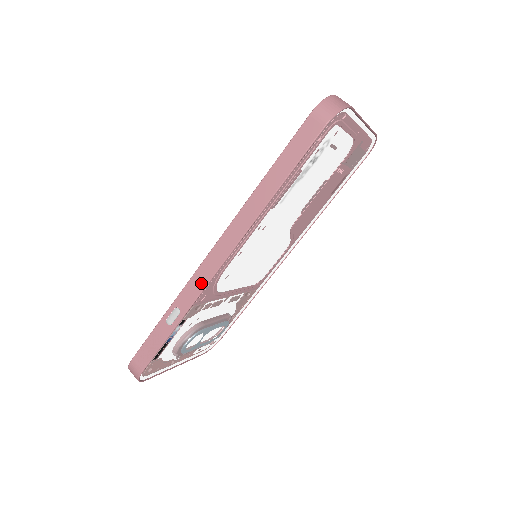
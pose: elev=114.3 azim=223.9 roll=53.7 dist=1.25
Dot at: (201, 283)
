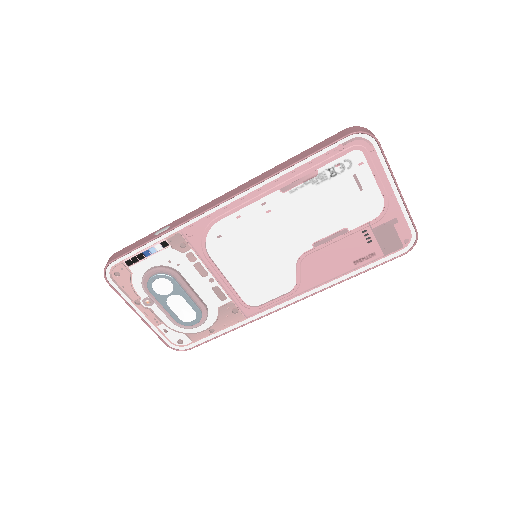
Dot at: (196, 213)
